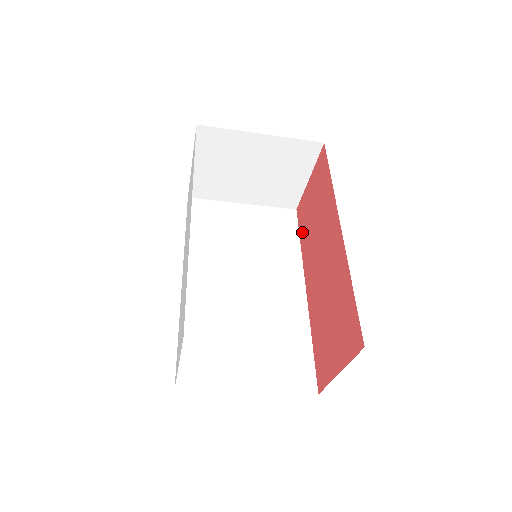
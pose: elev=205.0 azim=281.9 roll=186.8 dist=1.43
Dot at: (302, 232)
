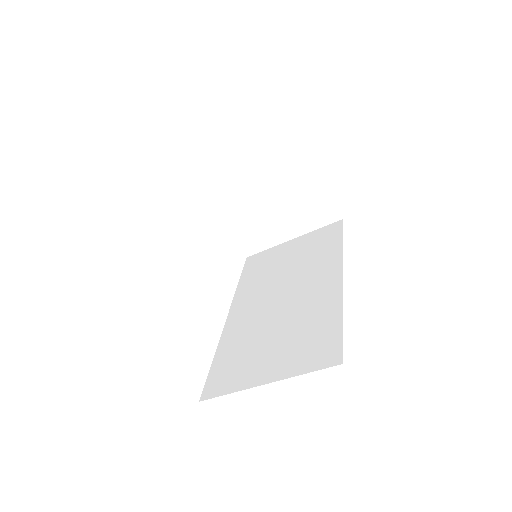
Dot at: occluded
